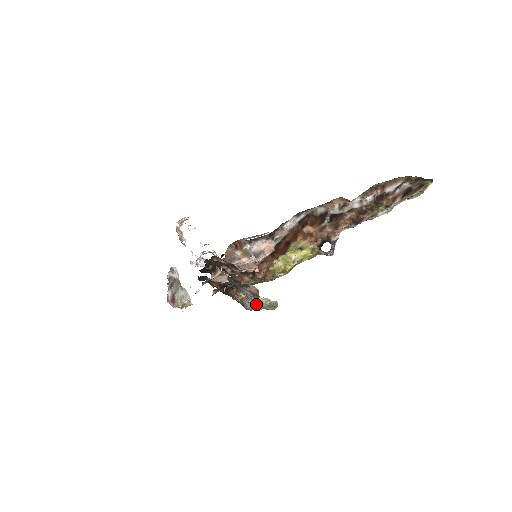
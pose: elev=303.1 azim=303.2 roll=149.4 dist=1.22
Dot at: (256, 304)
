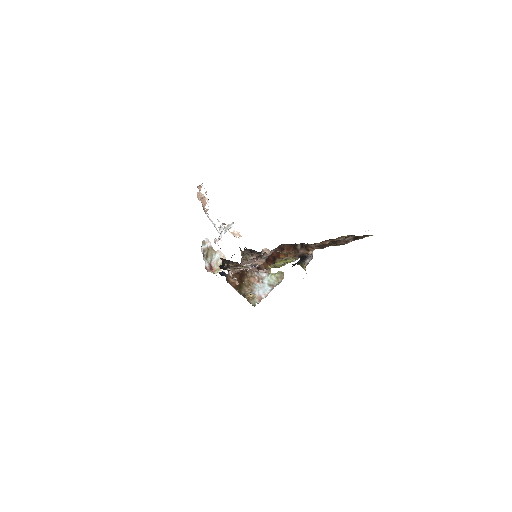
Dot at: (266, 284)
